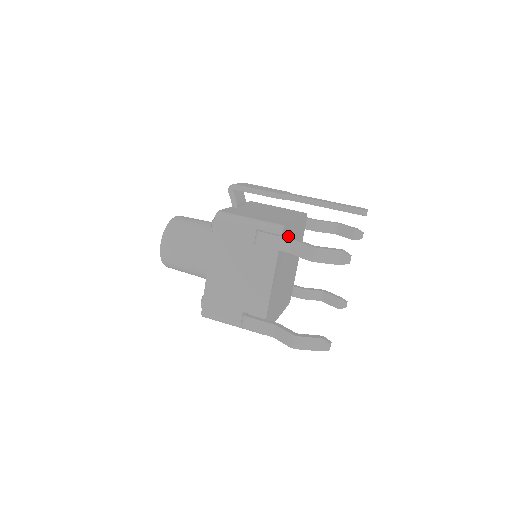
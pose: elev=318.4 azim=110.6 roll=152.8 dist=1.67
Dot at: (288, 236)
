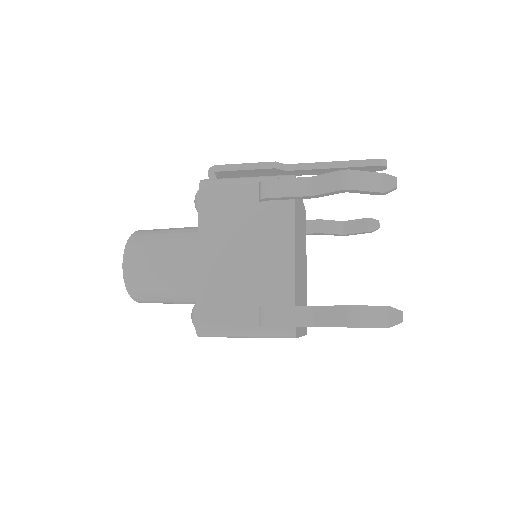
Dot at: (298, 203)
